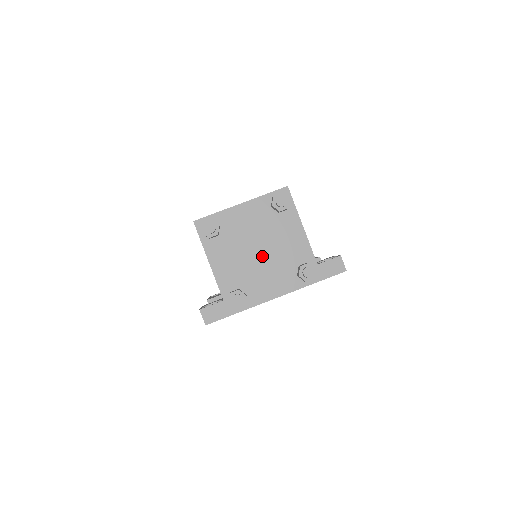
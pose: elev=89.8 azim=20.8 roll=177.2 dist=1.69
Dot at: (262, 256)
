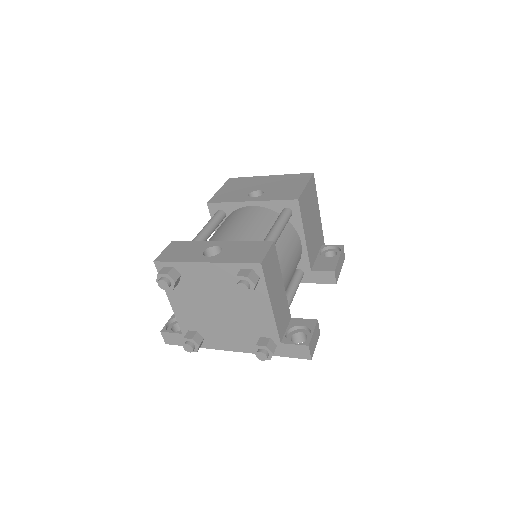
Dot at: (223, 315)
